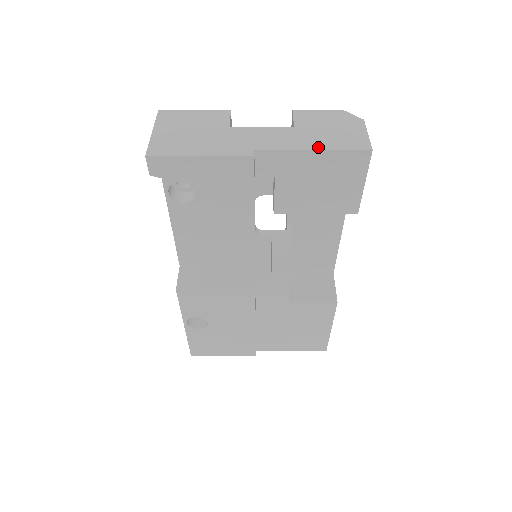
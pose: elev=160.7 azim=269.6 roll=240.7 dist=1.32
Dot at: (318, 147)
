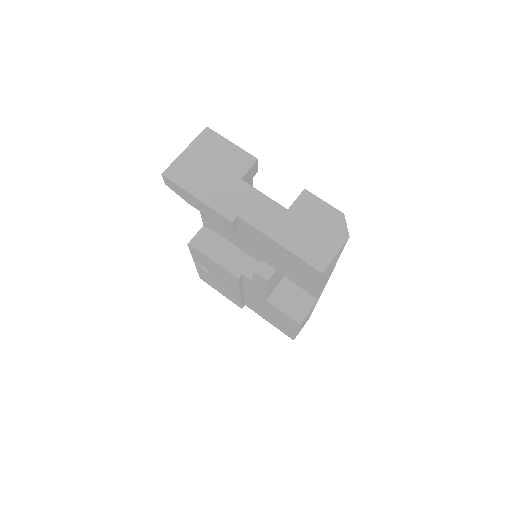
Dot at: (285, 243)
